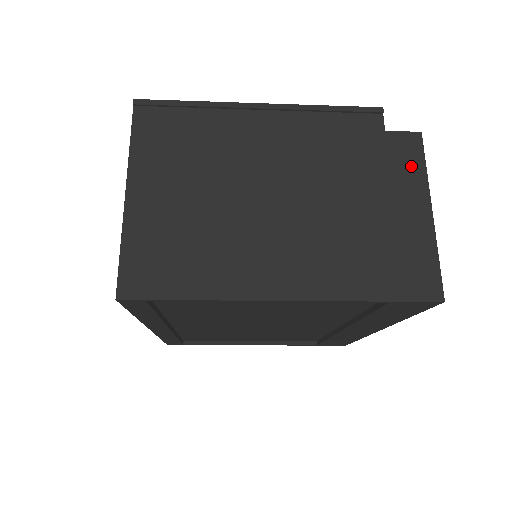
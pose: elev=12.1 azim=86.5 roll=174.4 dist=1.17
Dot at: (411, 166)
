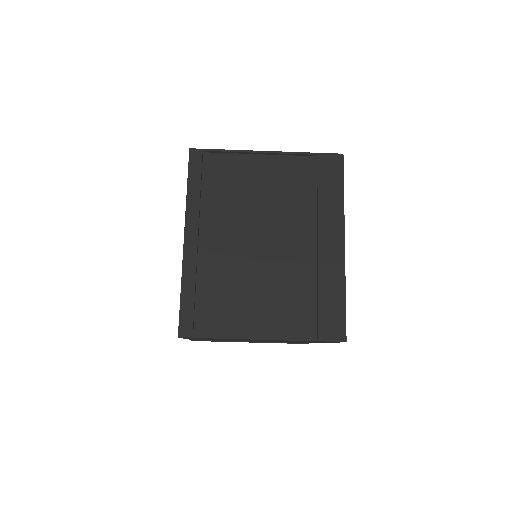
Dot at: occluded
